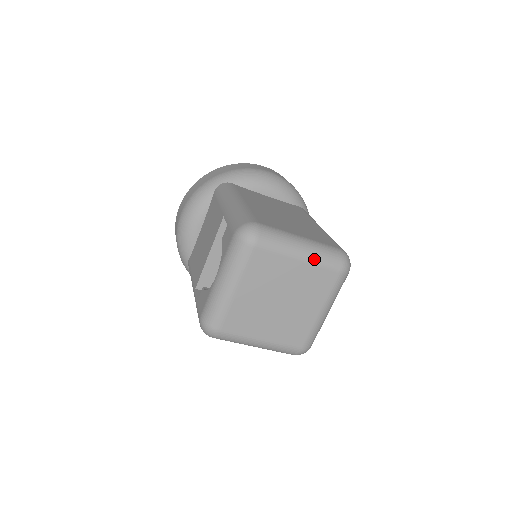
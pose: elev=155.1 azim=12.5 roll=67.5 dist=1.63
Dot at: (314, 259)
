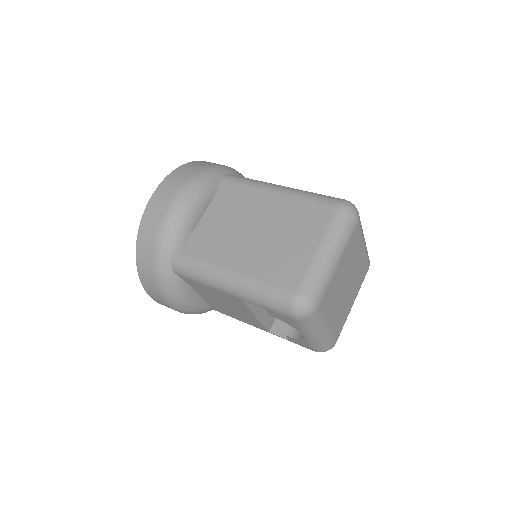
Dot at: (343, 247)
